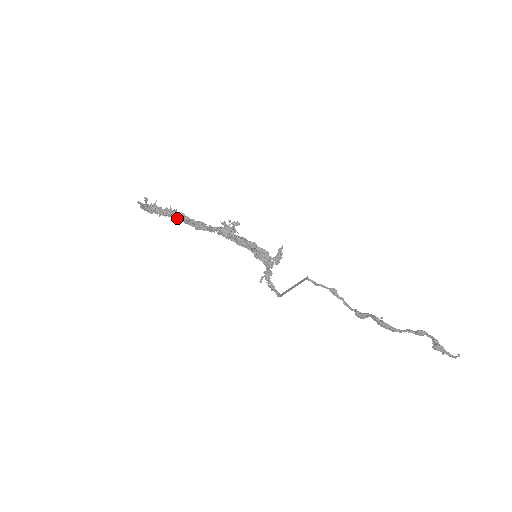
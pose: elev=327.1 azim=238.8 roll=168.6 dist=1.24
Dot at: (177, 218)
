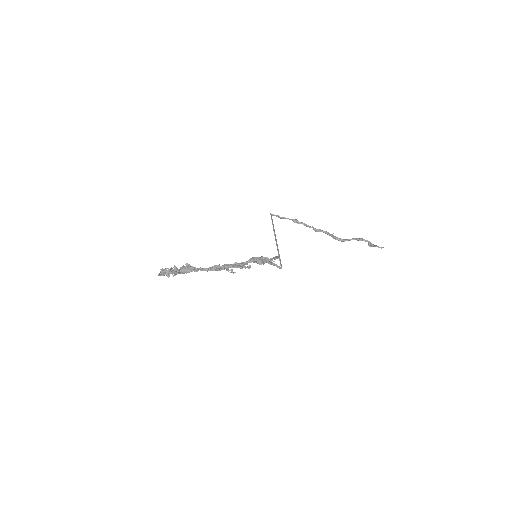
Dot at: (196, 271)
